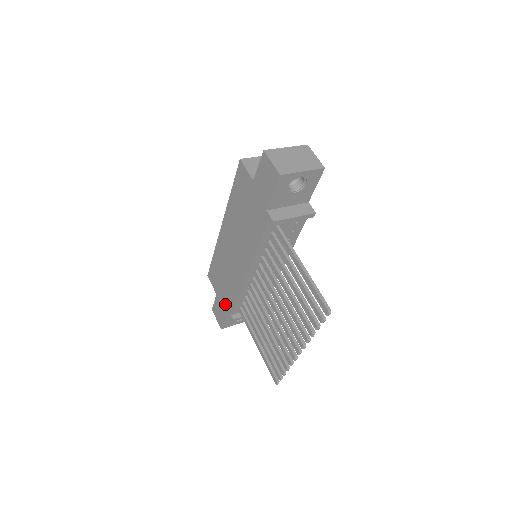
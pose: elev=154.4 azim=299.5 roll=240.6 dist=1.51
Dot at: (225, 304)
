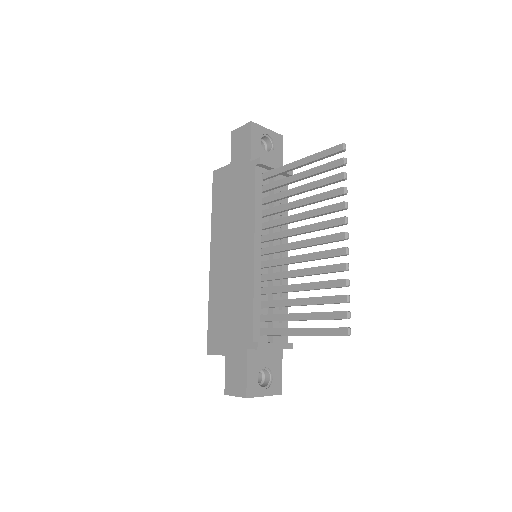
Dot at: (240, 343)
